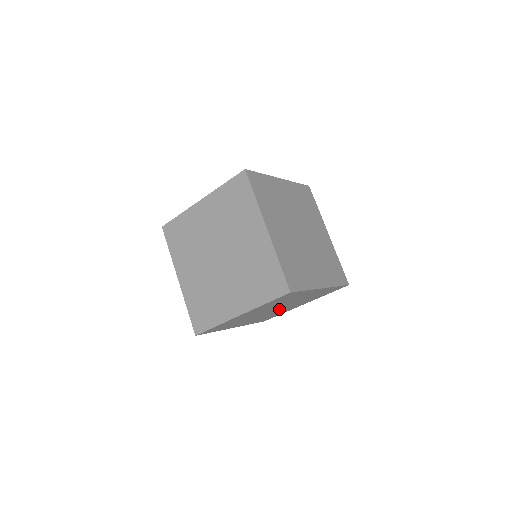
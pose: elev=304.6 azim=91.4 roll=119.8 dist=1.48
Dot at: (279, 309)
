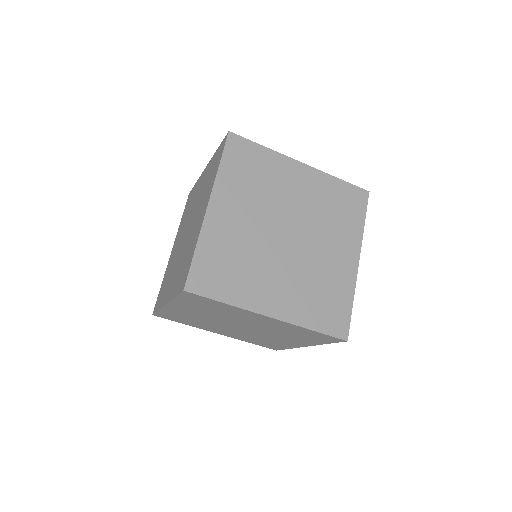
Dot at: (254, 331)
